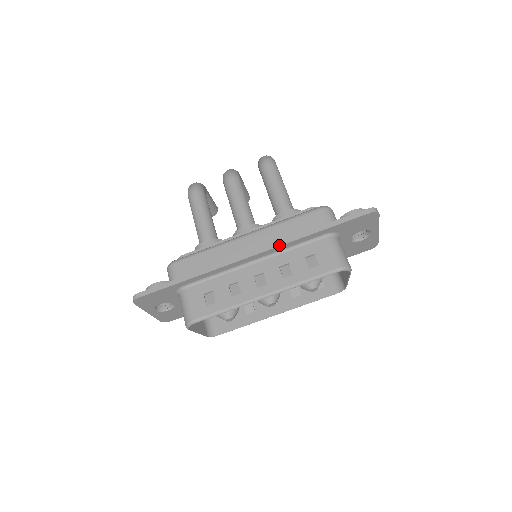
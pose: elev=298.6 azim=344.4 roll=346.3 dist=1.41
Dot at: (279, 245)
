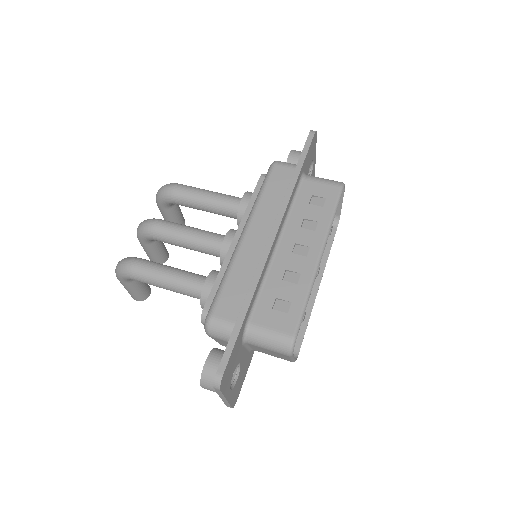
Dot at: (285, 209)
